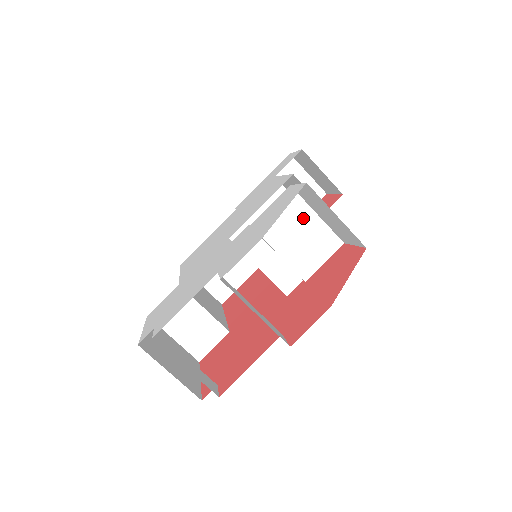
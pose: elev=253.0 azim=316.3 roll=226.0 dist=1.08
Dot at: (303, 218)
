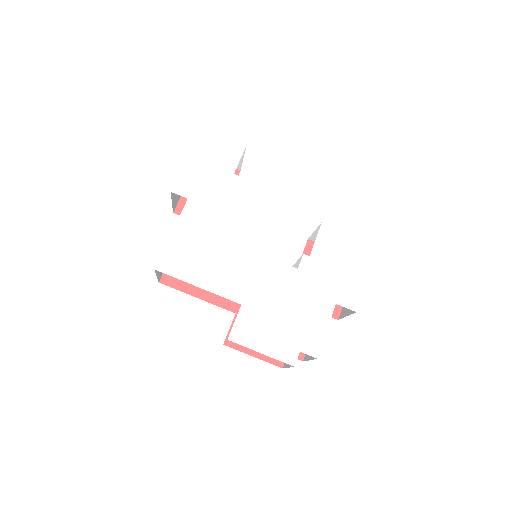
Dot at: occluded
